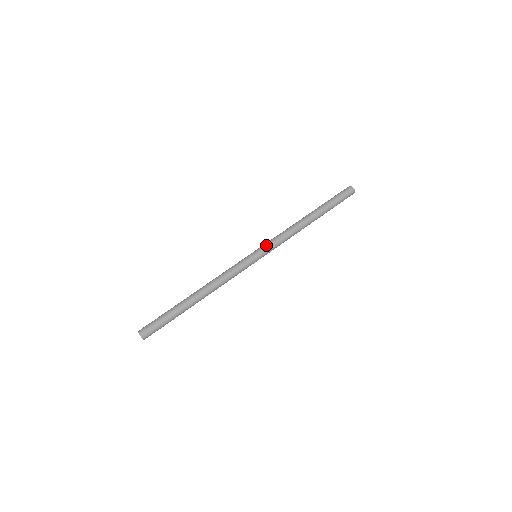
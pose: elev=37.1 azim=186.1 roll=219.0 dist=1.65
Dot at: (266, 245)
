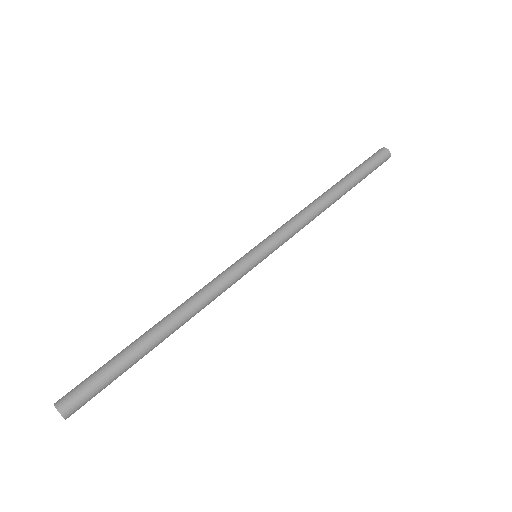
Dot at: (268, 236)
